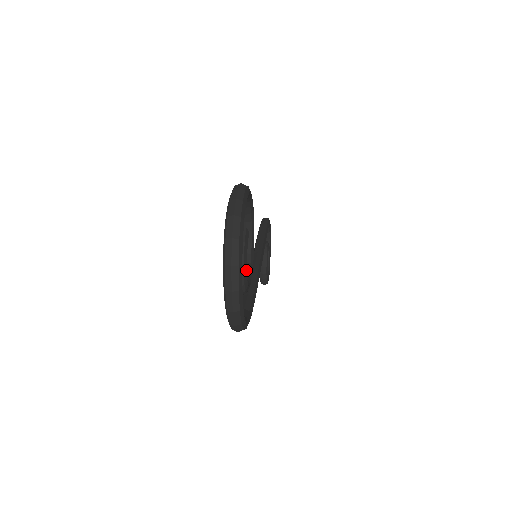
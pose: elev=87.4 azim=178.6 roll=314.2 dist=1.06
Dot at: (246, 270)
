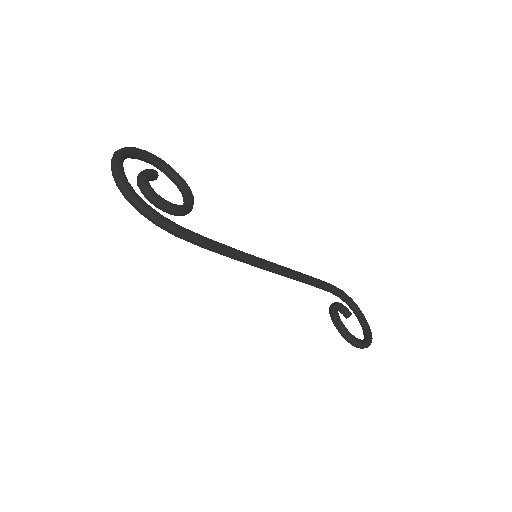
Dot at: (146, 179)
